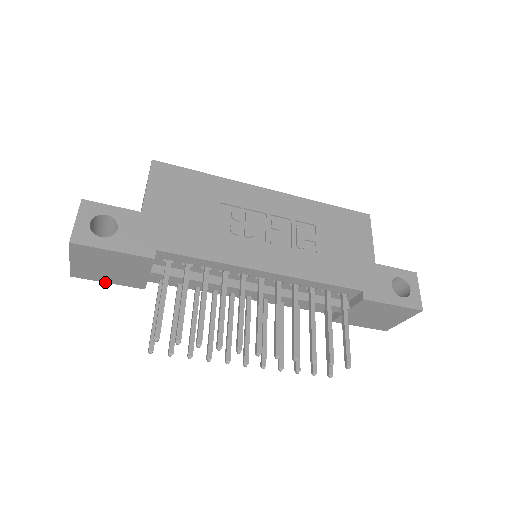
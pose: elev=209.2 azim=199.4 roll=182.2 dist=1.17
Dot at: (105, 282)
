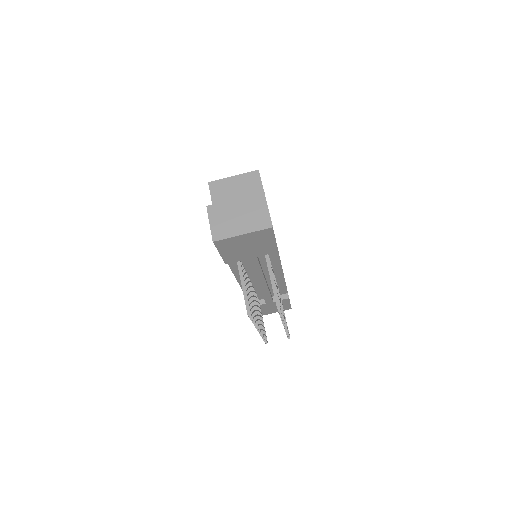
Dot at: (219, 252)
